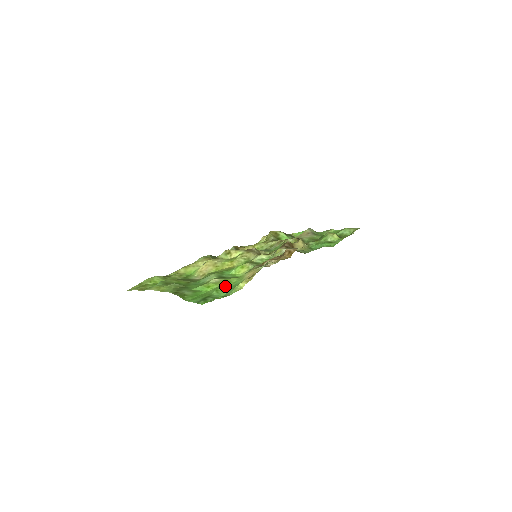
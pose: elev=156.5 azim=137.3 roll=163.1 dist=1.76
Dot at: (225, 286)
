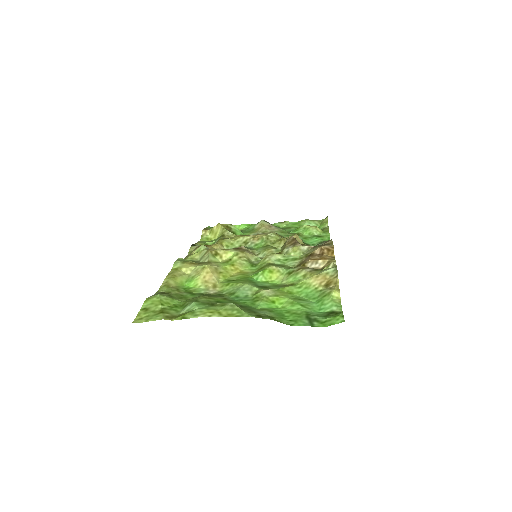
Dot at: (298, 298)
